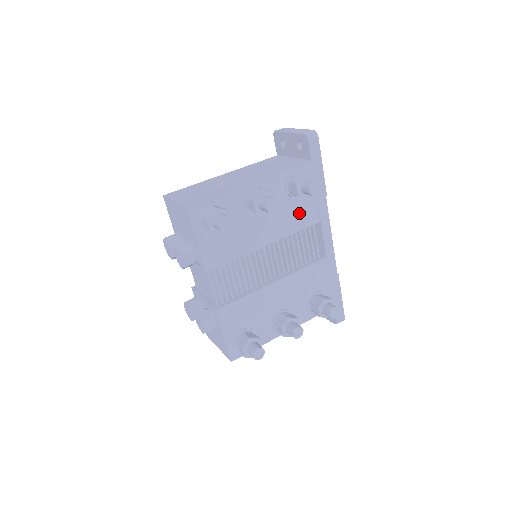
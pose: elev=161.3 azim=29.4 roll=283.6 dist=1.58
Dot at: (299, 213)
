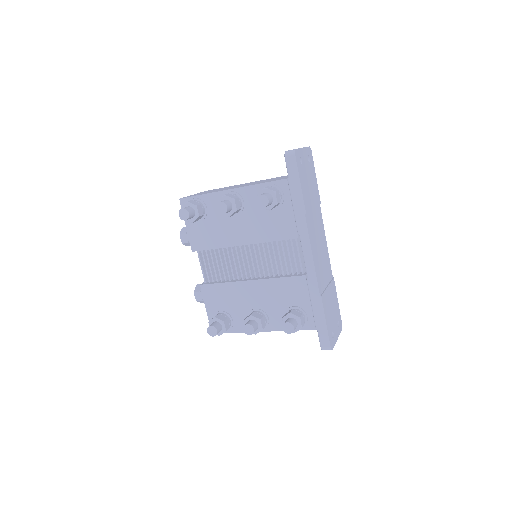
Dot at: (275, 224)
